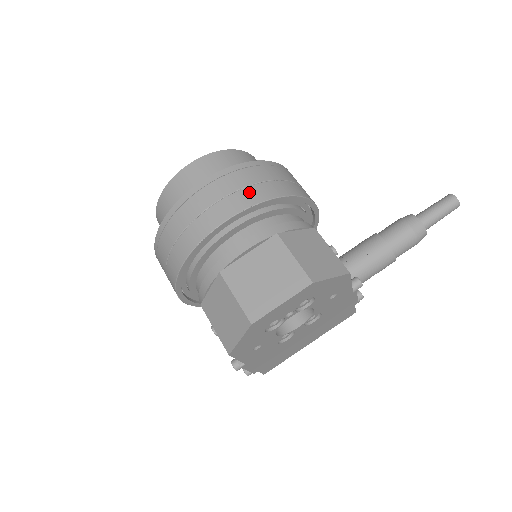
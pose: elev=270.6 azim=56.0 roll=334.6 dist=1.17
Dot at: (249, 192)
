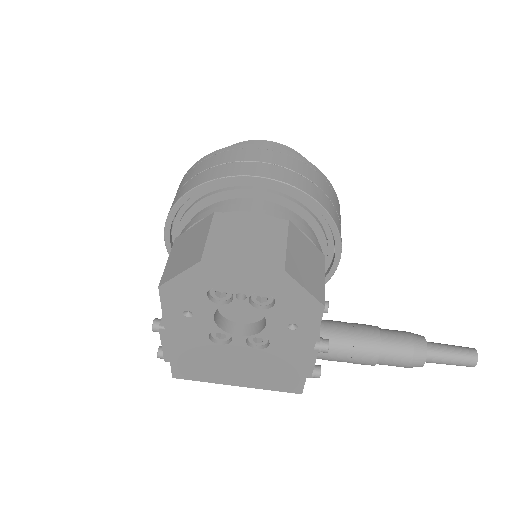
Dot at: (294, 175)
